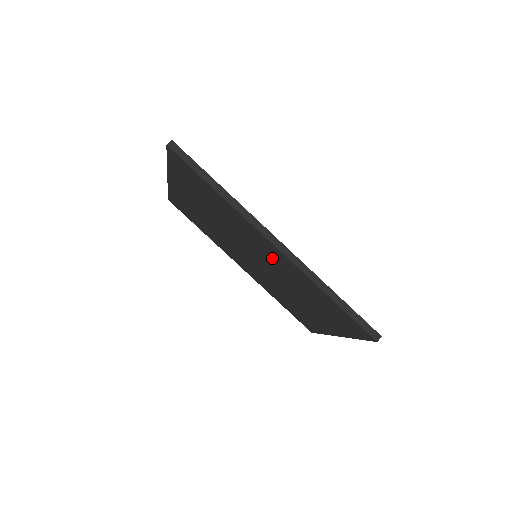
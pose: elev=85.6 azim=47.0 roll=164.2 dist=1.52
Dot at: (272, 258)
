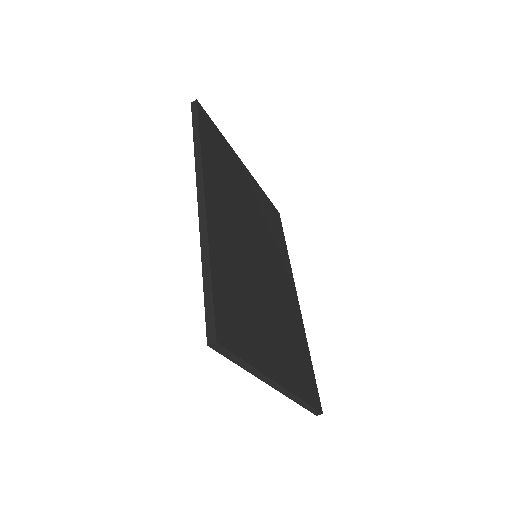
Dot at: occluded
